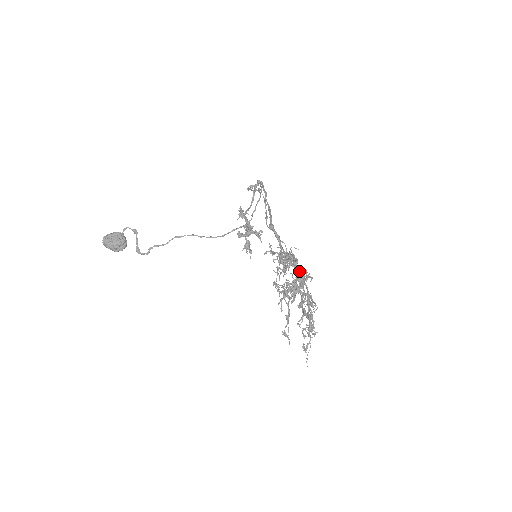
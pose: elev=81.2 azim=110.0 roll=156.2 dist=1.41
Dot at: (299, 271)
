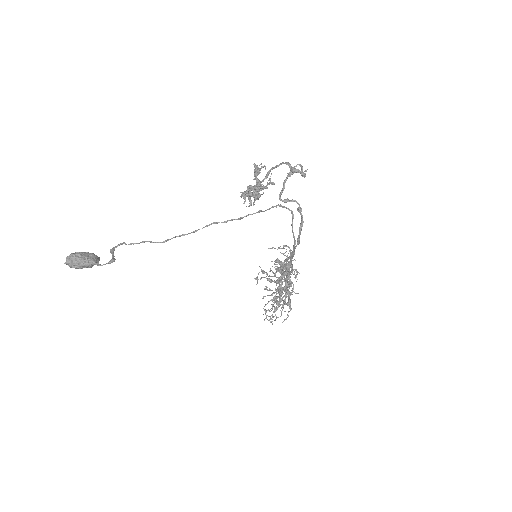
Dot at: (290, 293)
